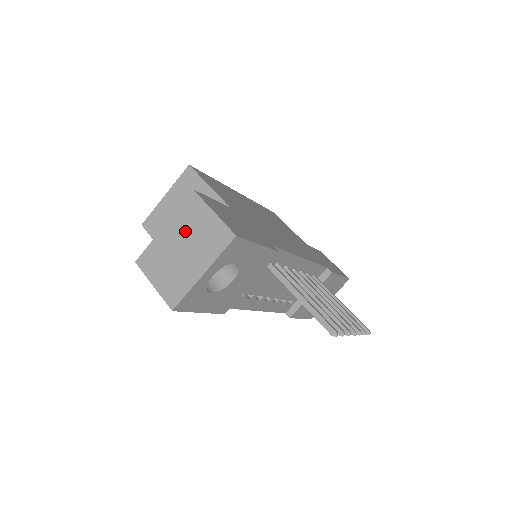
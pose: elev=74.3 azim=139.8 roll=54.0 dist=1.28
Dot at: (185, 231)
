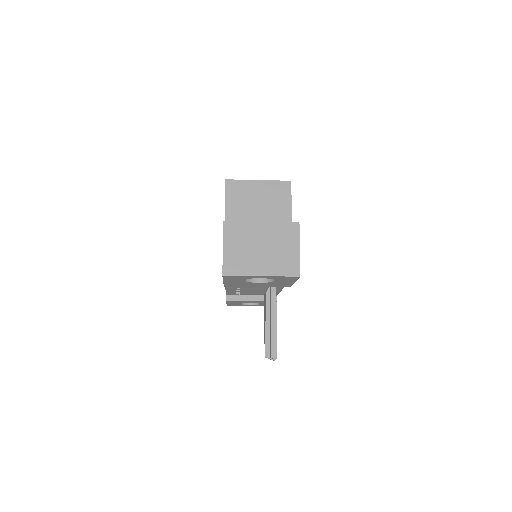
Dot at: (273, 240)
